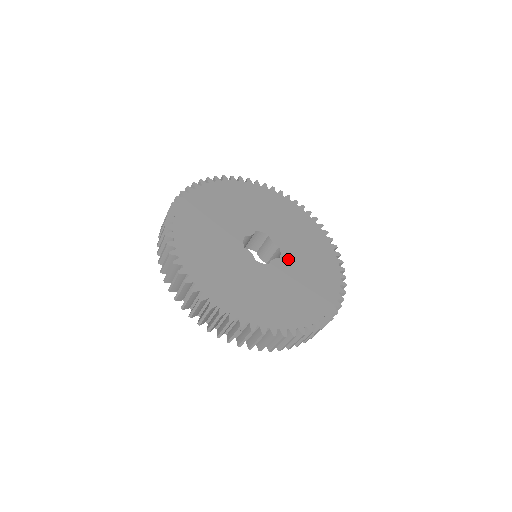
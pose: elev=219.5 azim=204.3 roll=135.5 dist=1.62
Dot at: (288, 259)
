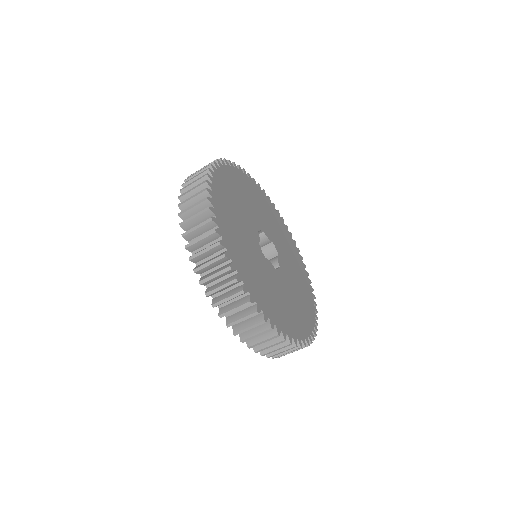
Dot at: (281, 253)
